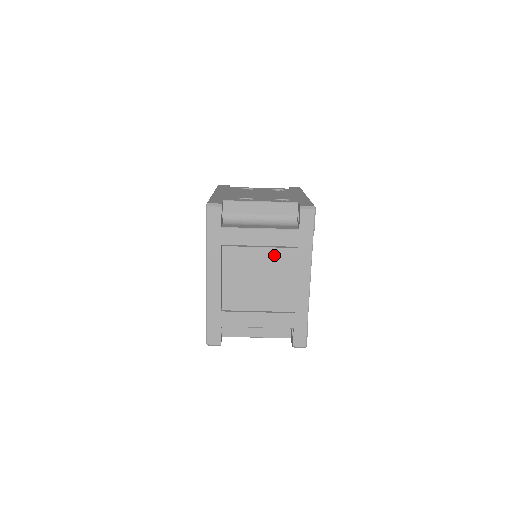
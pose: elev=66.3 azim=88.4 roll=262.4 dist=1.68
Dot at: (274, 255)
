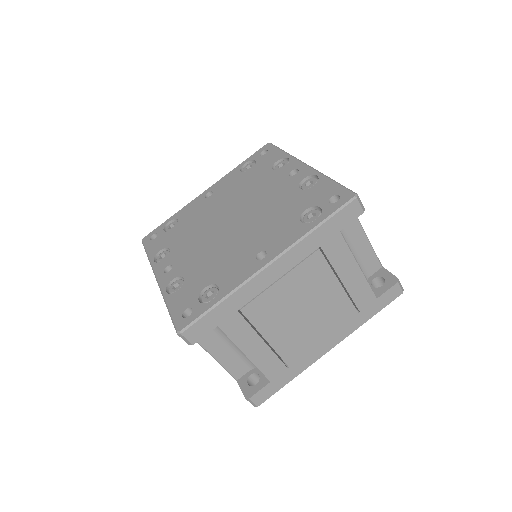
Dot at: (339, 301)
